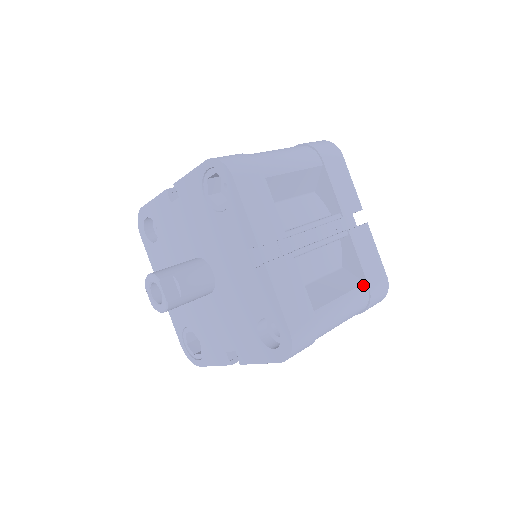
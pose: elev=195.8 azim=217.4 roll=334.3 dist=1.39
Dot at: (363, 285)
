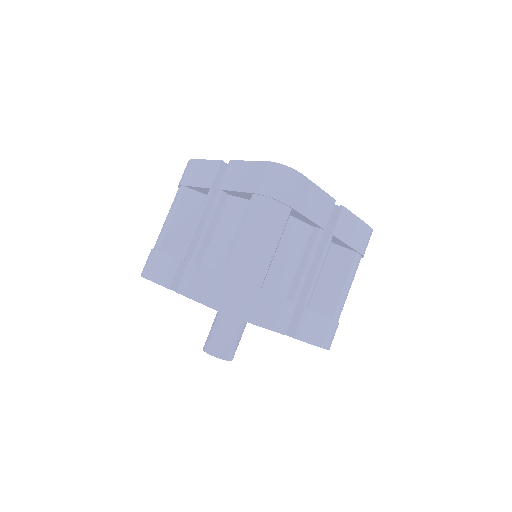
Dot at: (356, 256)
